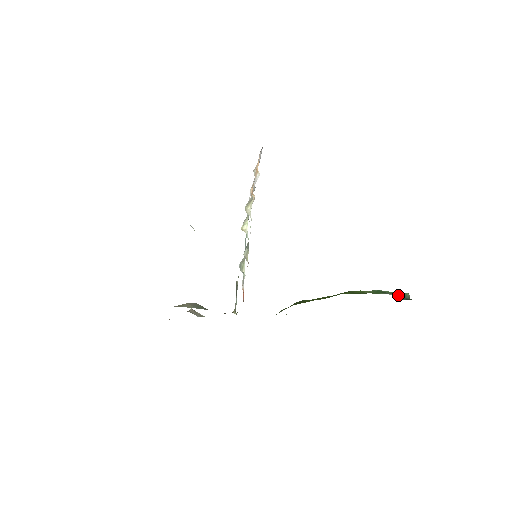
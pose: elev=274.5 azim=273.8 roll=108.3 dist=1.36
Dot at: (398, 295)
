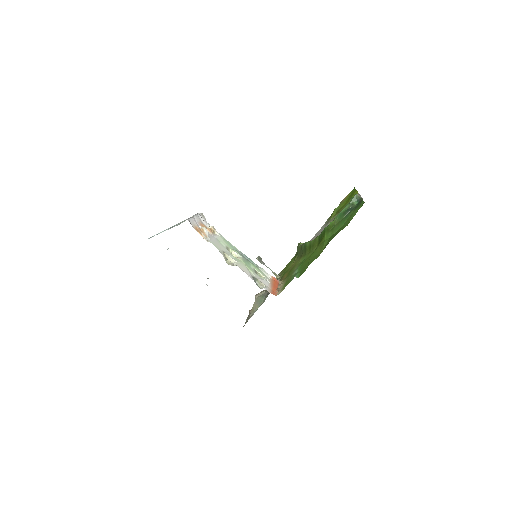
Dot at: (352, 204)
